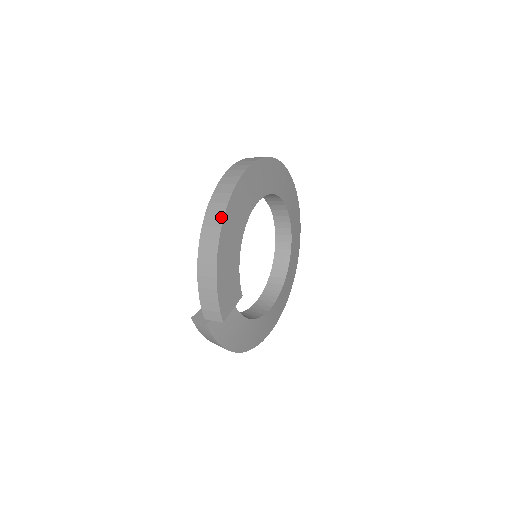
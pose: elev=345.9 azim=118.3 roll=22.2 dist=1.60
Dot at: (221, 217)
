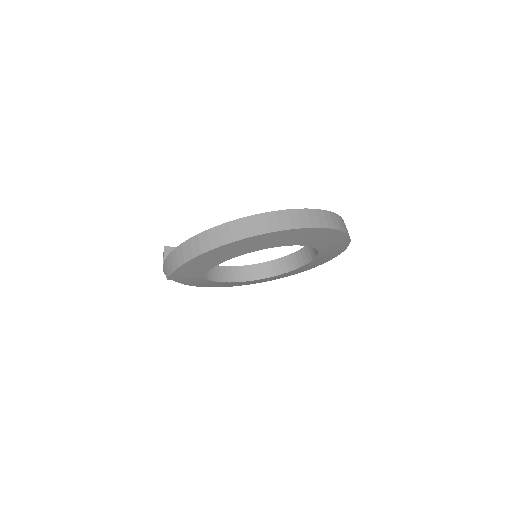
Dot at: (230, 240)
